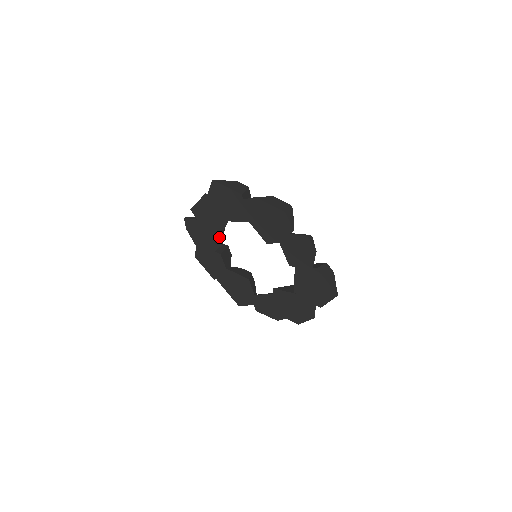
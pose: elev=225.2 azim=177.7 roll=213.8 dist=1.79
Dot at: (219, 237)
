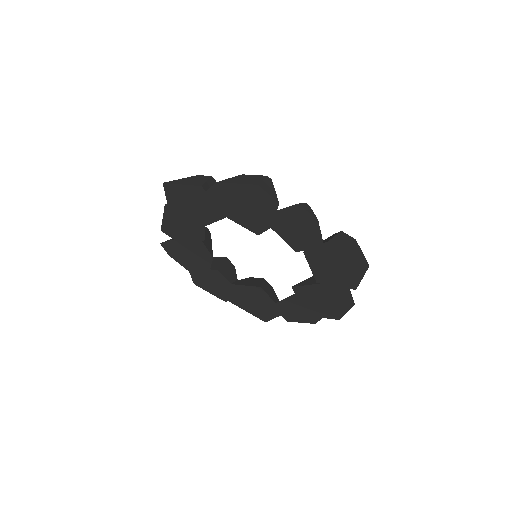
Dot at: (205, 250)
